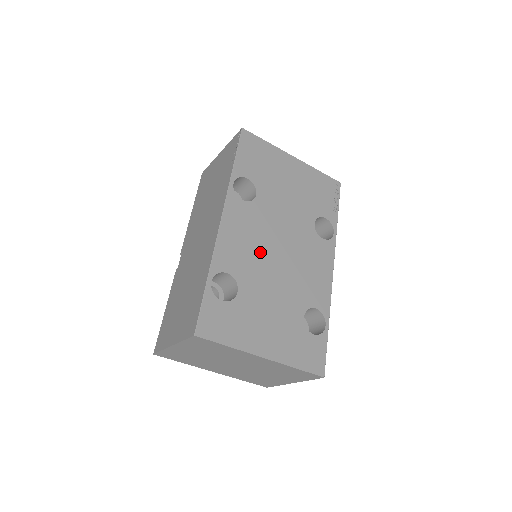
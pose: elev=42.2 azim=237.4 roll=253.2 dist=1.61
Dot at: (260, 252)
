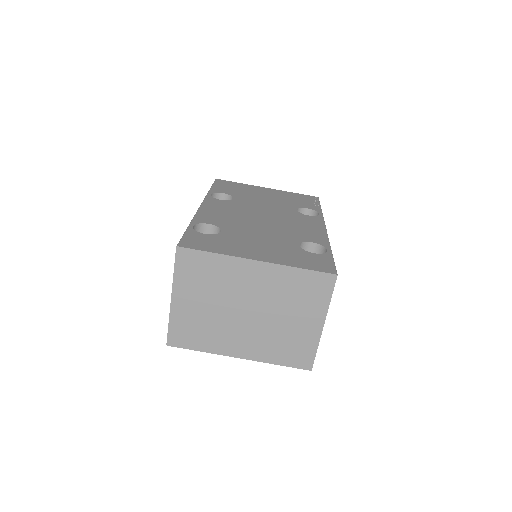
Dot at: (242, 218)
